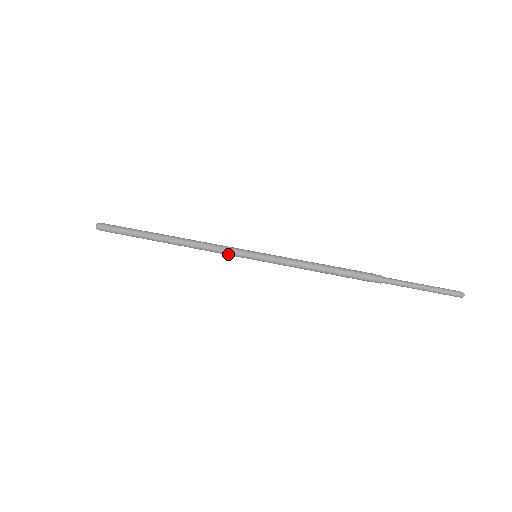
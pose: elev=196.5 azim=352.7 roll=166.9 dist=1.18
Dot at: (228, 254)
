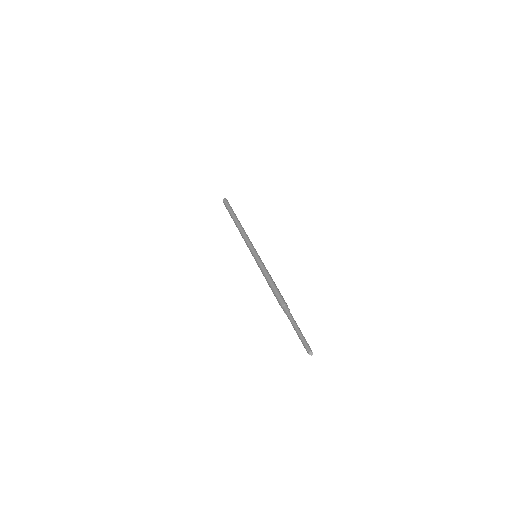
Dot at: (248, 245)
